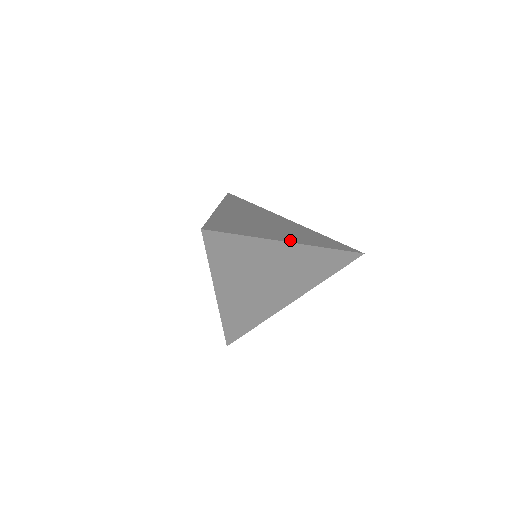
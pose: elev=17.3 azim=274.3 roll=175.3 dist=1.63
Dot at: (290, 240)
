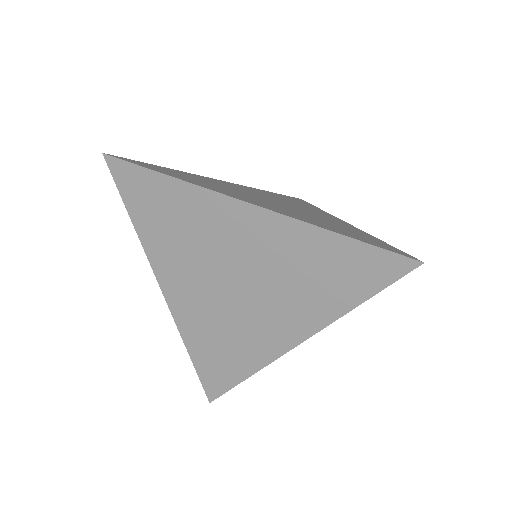
Dot at: (256, 203)
